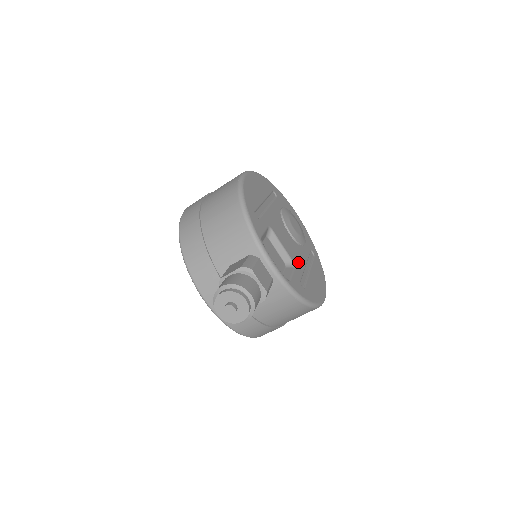
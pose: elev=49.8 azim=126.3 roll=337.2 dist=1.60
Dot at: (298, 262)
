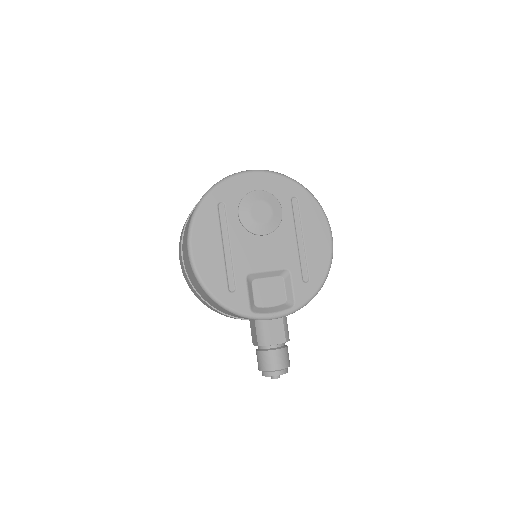
Dot at: (289, 257)
